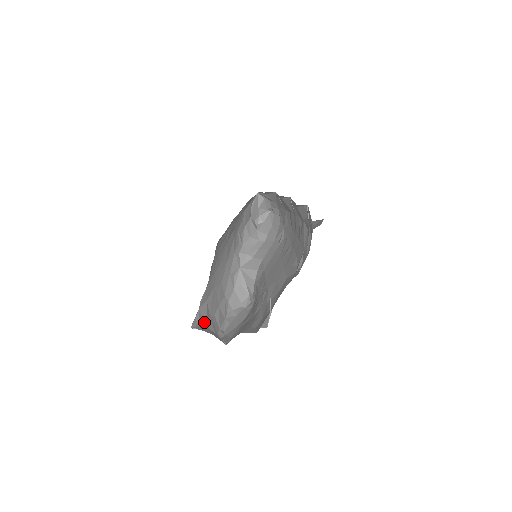
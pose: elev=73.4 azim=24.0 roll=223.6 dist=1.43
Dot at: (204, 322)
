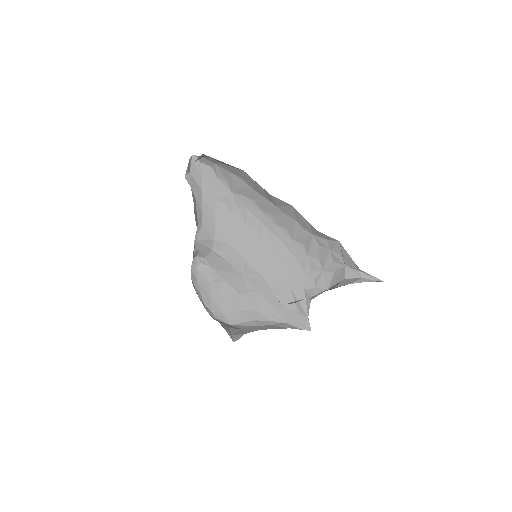
Dot at: occluded
